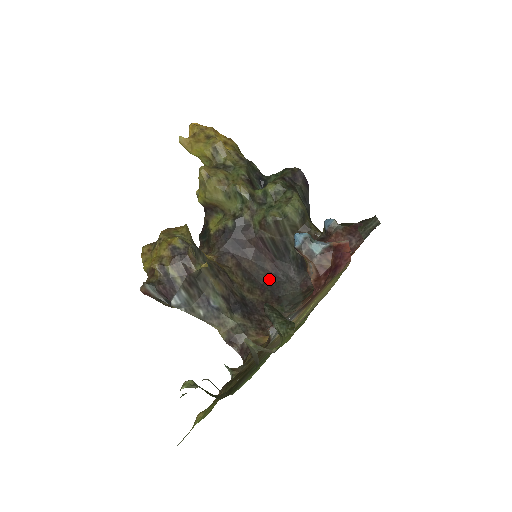
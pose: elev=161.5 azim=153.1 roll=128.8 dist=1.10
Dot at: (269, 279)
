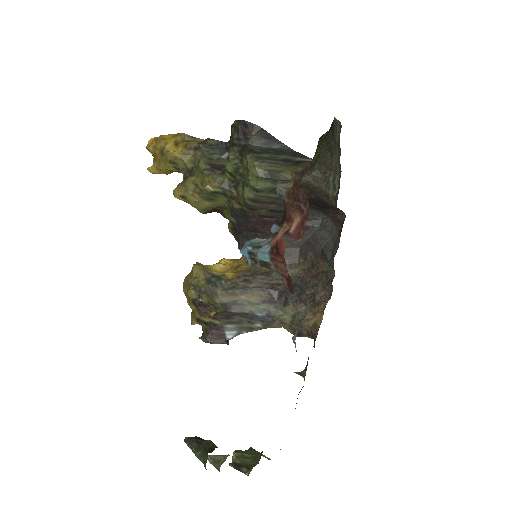
Dot at: (303, 239)
